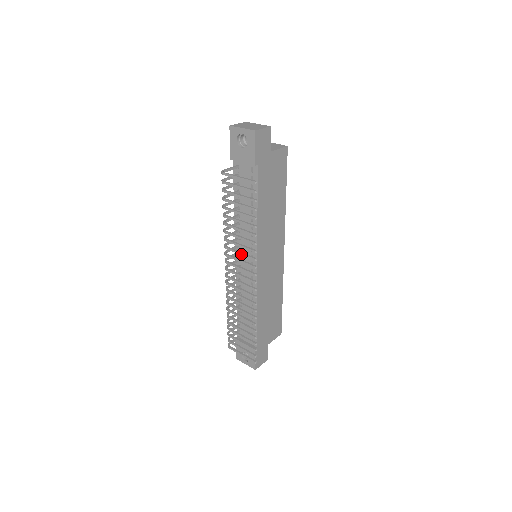
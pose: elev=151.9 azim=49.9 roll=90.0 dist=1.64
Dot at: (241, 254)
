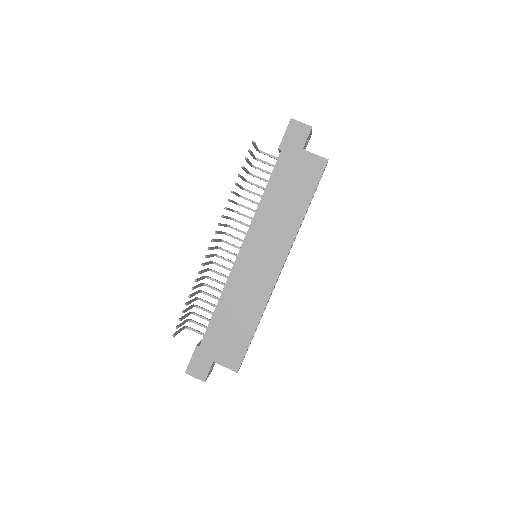
Dot at: occluded
